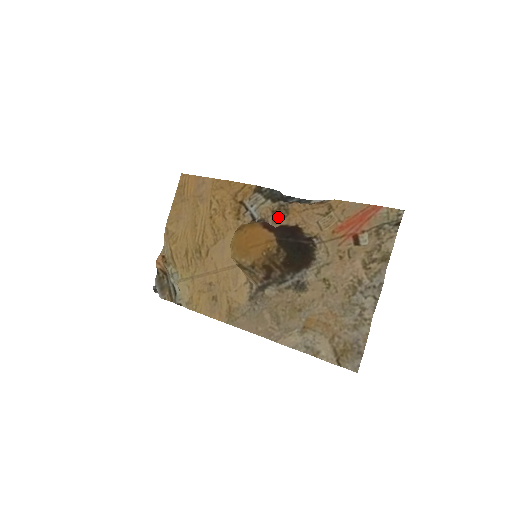
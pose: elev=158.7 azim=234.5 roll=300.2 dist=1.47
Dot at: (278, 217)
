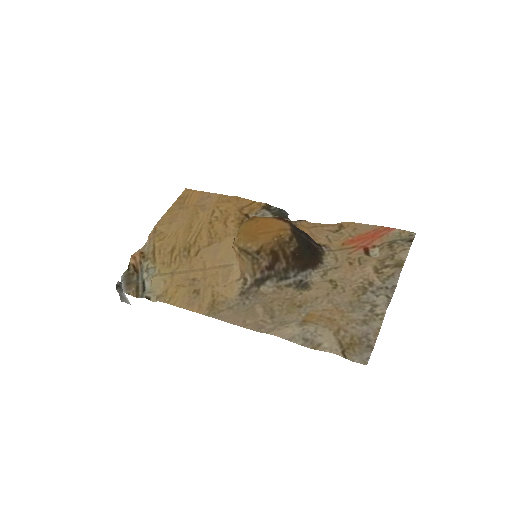
Dot at: occluded
